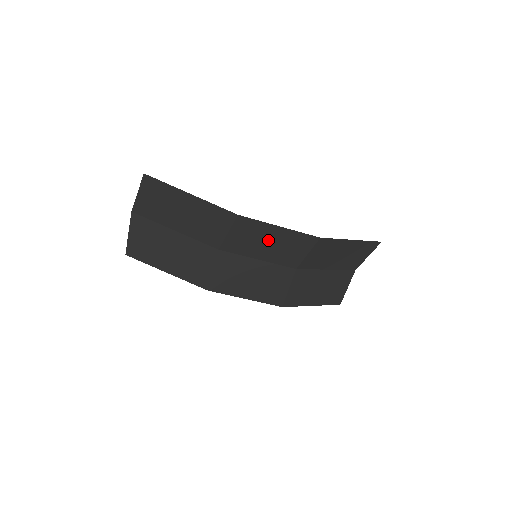
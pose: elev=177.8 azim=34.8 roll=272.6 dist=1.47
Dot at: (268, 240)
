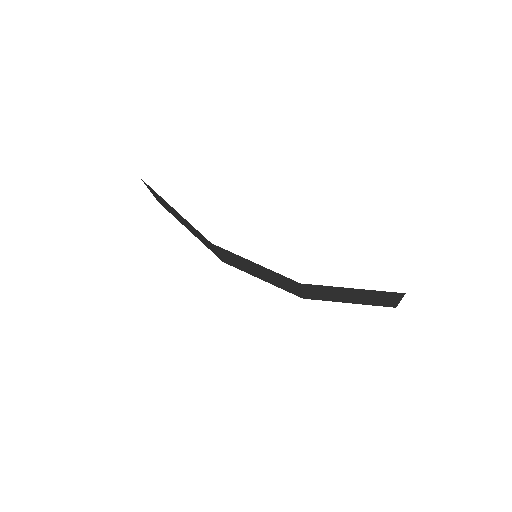
Dot at: occluded
